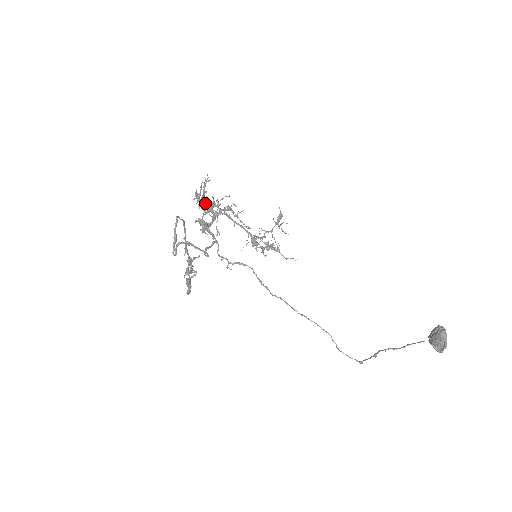
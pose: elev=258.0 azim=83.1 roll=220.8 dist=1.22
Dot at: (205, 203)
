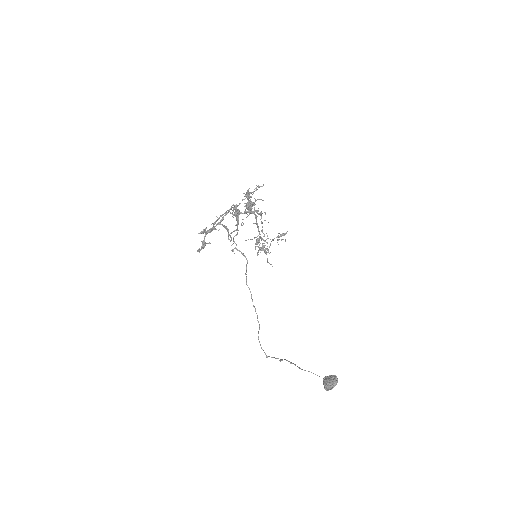
Dot at: occluded
